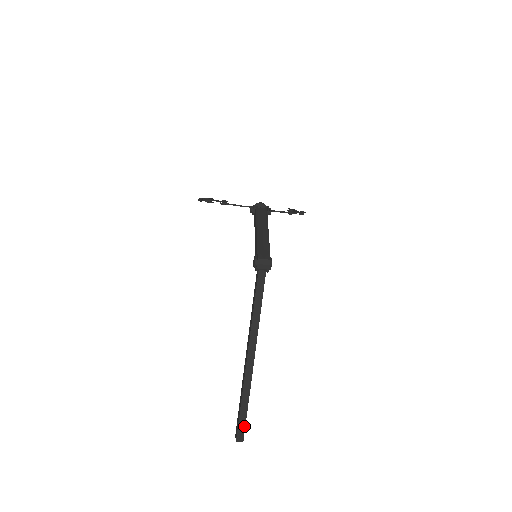
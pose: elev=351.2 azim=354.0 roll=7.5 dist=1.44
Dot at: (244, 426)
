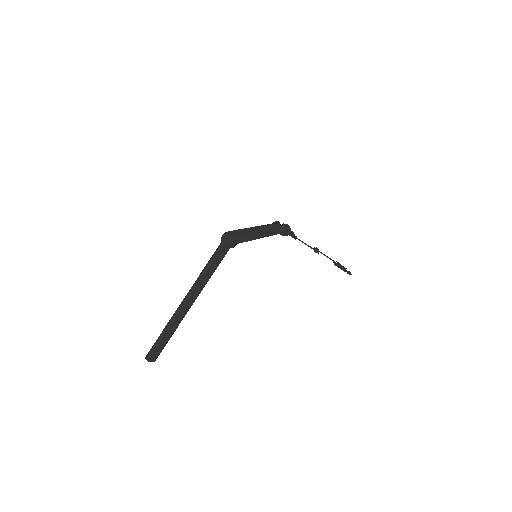
Dot at: (155, 349)
